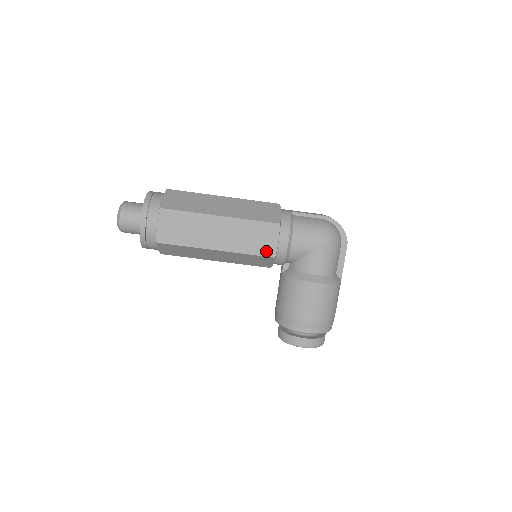
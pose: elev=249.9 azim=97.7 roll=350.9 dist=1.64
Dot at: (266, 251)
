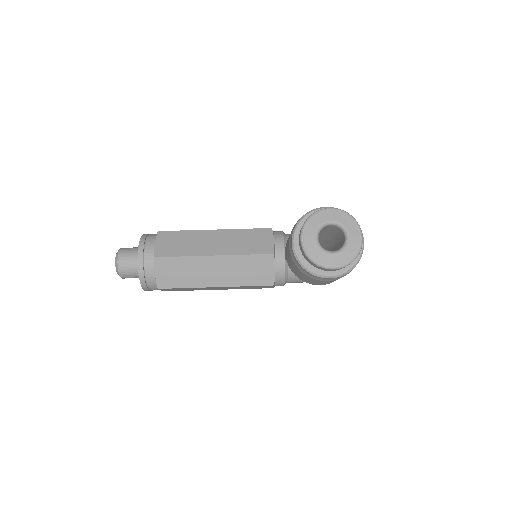
Dot at: occluded
